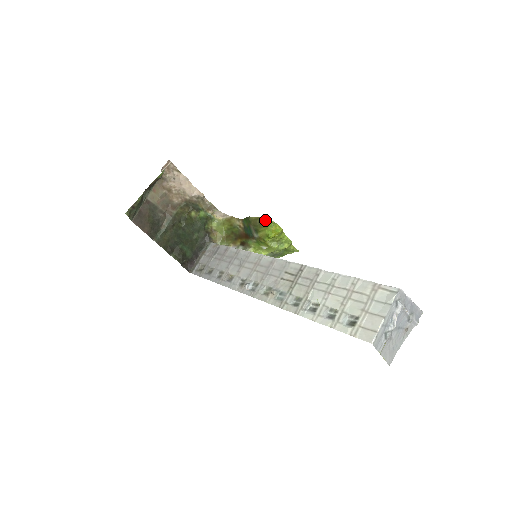
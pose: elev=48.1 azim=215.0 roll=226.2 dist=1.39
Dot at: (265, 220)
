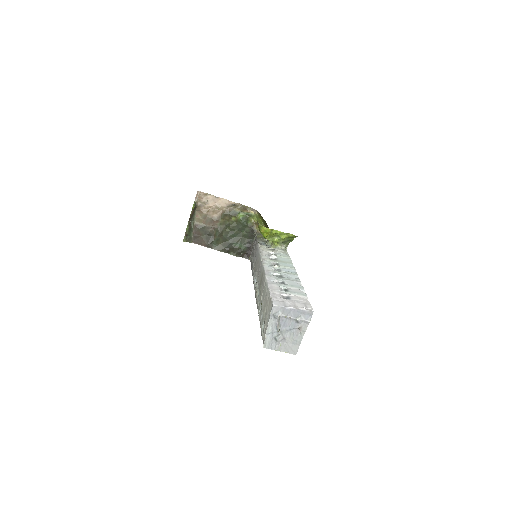
Dot at: (258, 224)
